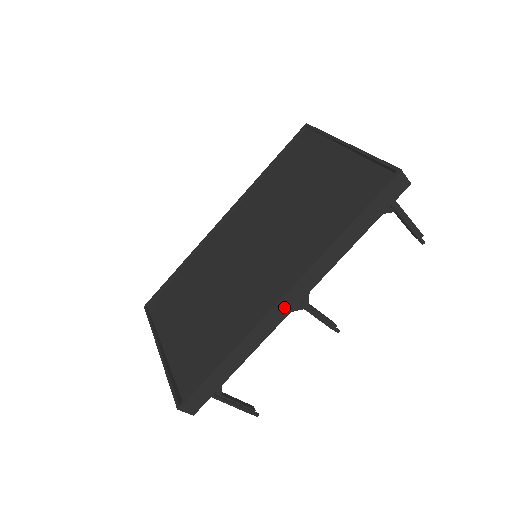
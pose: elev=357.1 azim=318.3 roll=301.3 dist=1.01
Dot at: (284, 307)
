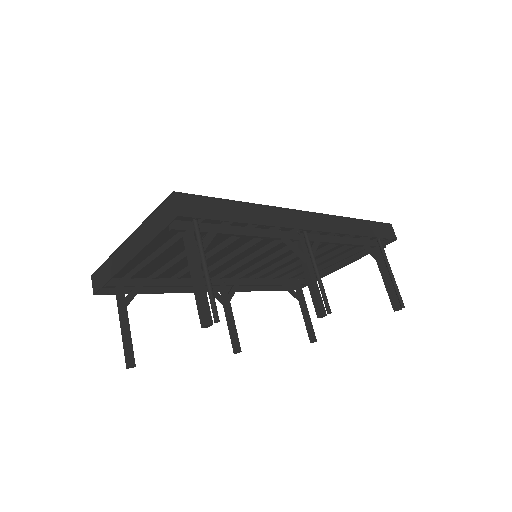
Dot at: (303, 220)
